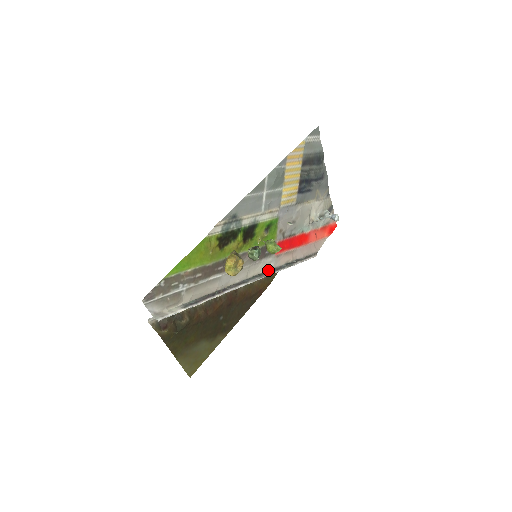
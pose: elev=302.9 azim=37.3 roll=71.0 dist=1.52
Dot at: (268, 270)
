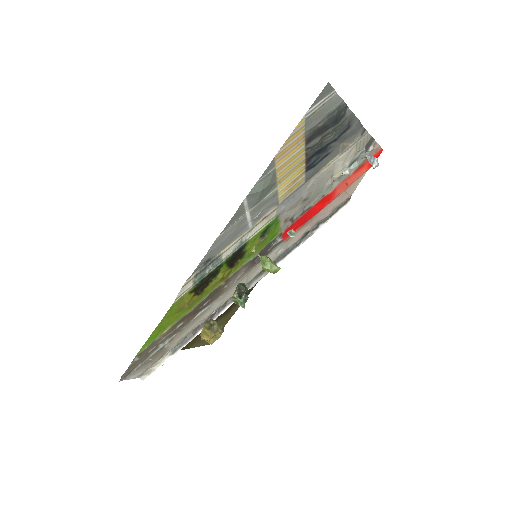
Dot at: (276, 258)
